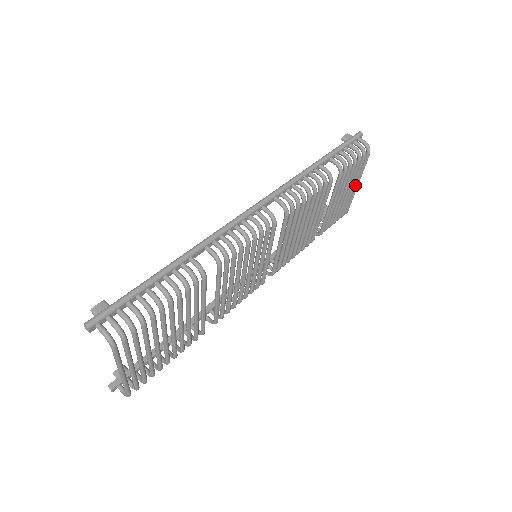
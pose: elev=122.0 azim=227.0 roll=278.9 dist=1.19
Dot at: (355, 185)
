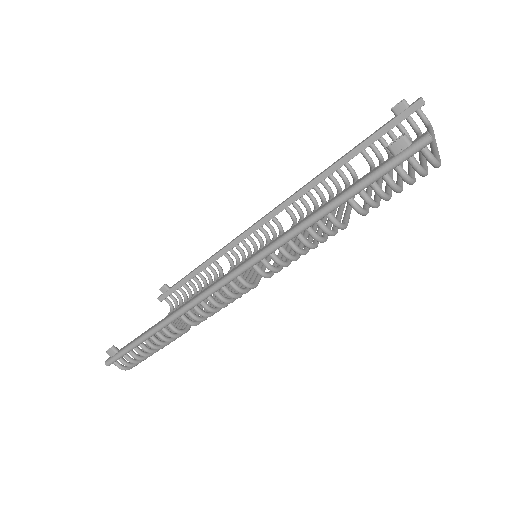
Dot at: (430, 145)
